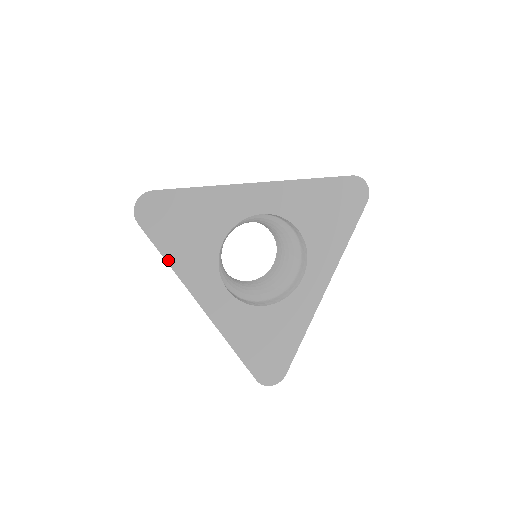
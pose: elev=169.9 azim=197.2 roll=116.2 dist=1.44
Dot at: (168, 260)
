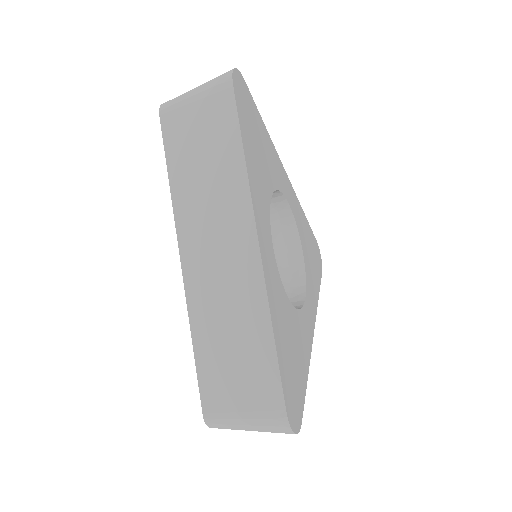
Dot at: (245, 152)
